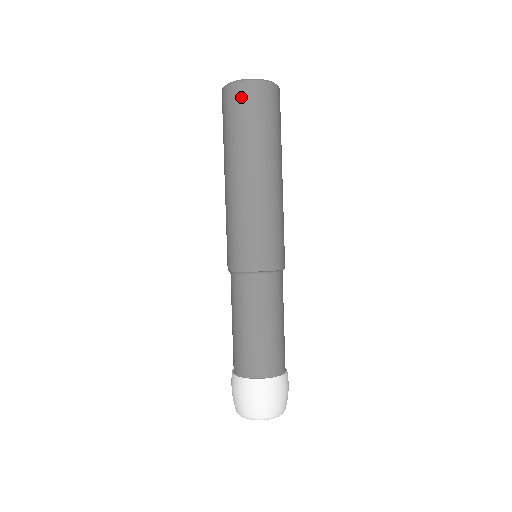
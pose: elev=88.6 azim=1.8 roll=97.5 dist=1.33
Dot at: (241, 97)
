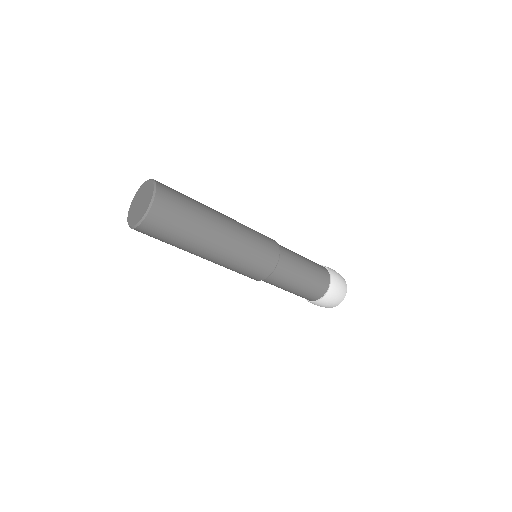
Dot at: (148, 233)
